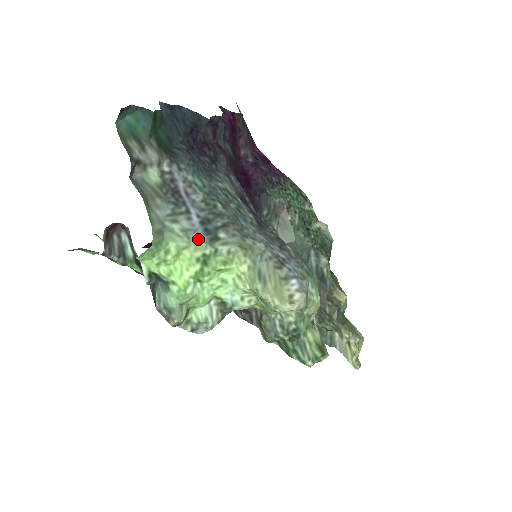
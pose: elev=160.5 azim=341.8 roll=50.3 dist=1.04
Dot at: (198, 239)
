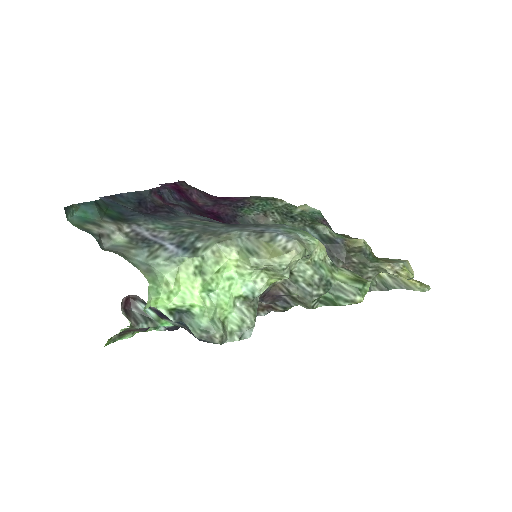
Dot at: (182, 258)
